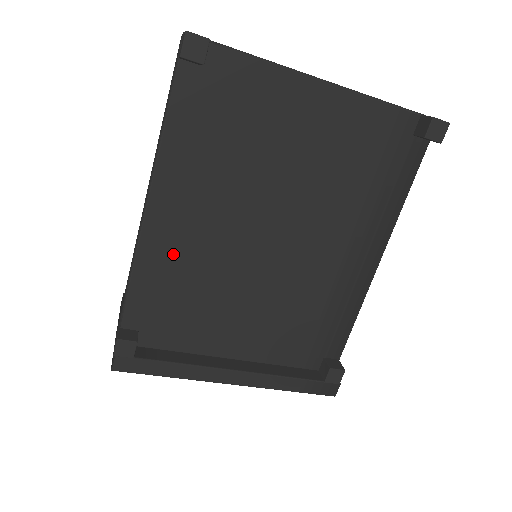
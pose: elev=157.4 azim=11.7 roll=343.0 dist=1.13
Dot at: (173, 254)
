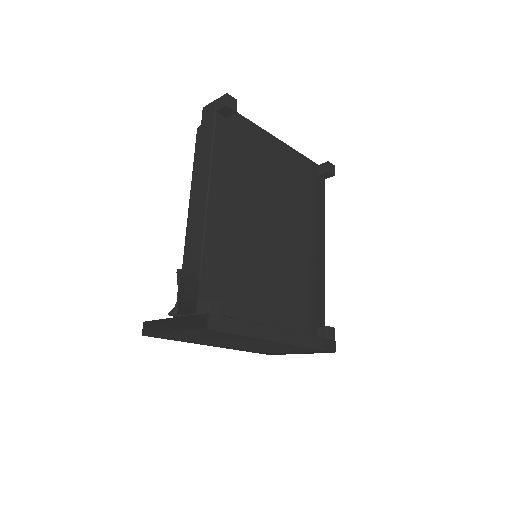
Dot at: (225, 236)
